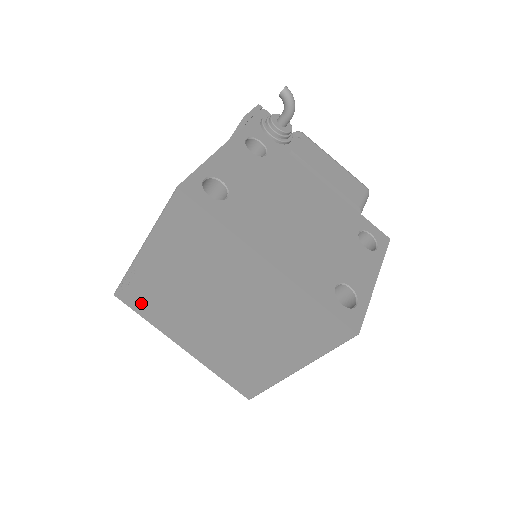
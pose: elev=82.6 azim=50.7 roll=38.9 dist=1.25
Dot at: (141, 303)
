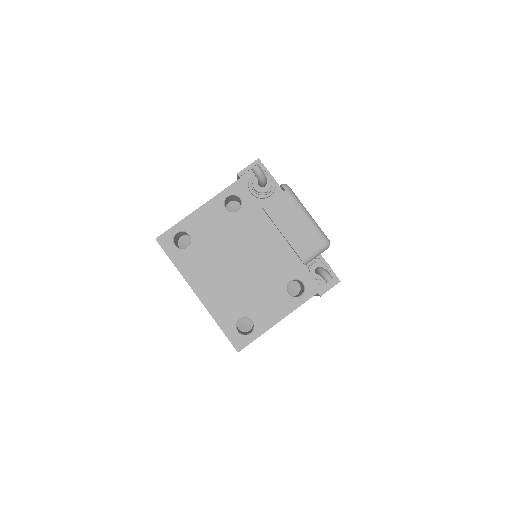
Dot at: occluded
